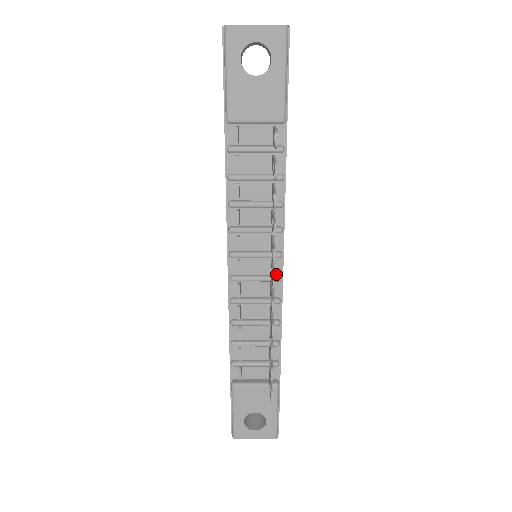
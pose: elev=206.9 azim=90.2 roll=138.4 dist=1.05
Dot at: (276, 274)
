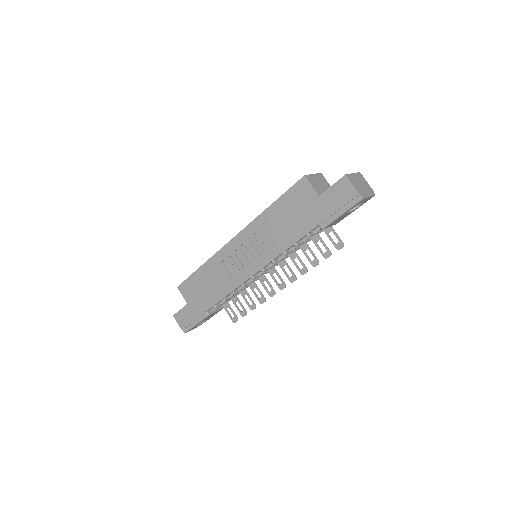
Dot at: occluded
